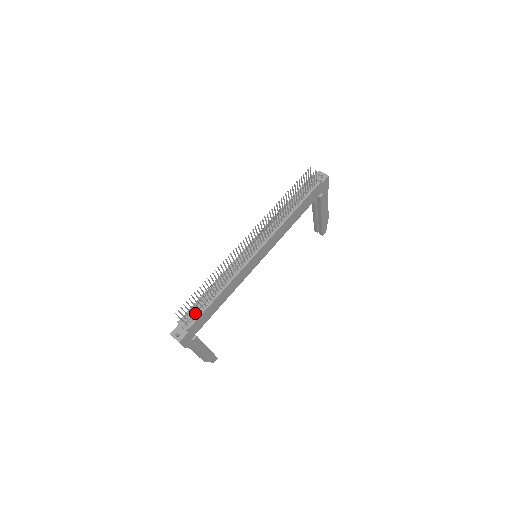
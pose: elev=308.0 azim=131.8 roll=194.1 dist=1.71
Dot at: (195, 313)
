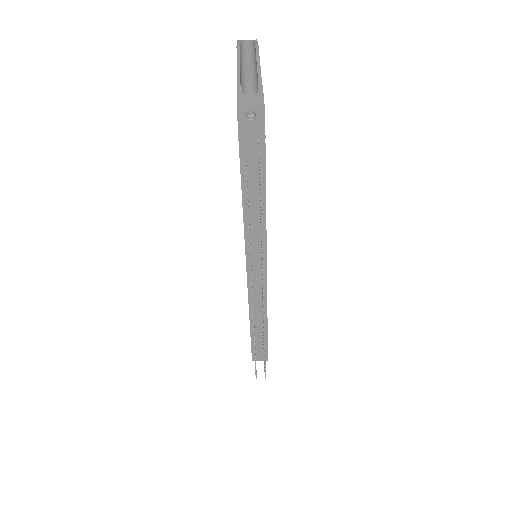
Dot at: (260, 347)
